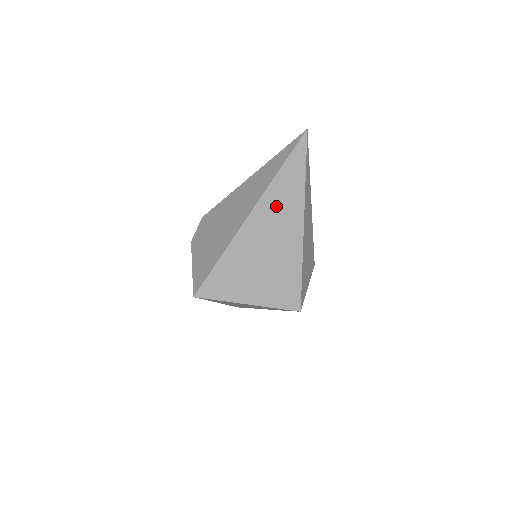
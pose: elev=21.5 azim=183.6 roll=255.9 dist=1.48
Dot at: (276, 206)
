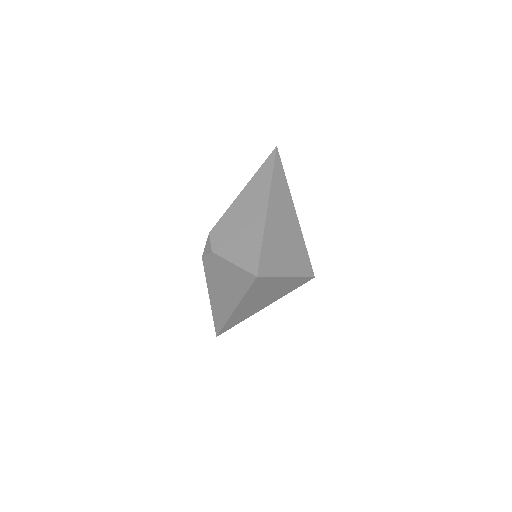
Dot at: (279, 199)
